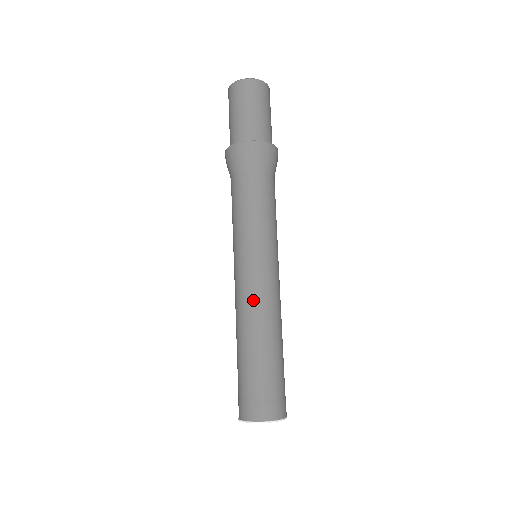
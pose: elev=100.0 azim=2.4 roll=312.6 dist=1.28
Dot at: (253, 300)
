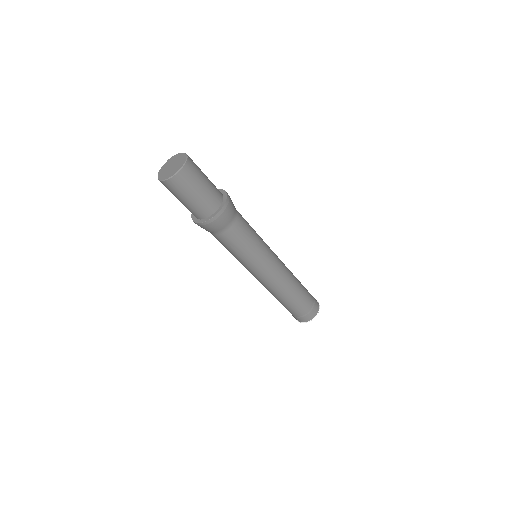
Dot at: (270, 286)
